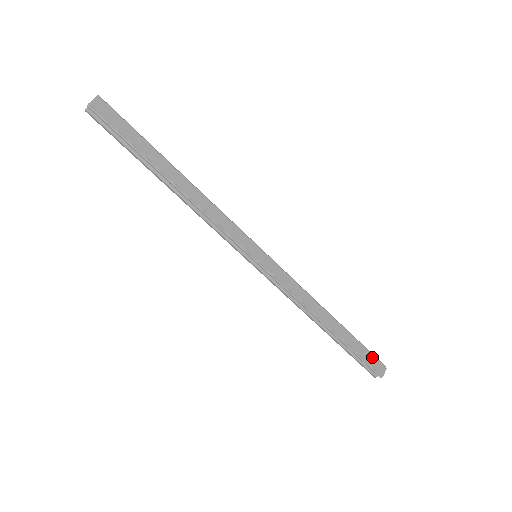
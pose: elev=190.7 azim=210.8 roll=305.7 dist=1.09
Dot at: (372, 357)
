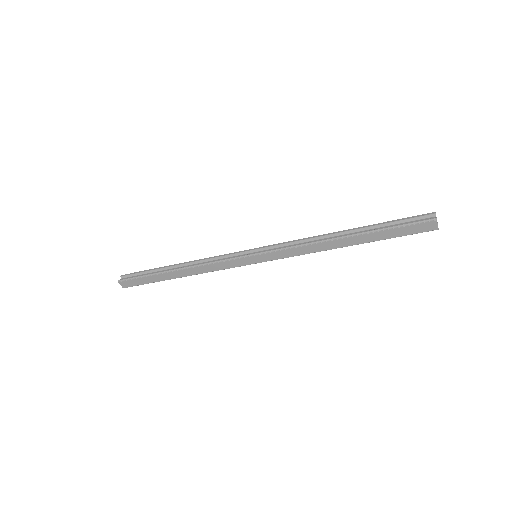
Dot at: (411, 227)
